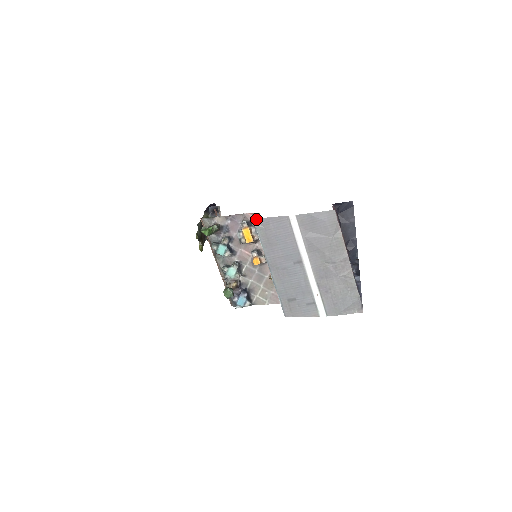
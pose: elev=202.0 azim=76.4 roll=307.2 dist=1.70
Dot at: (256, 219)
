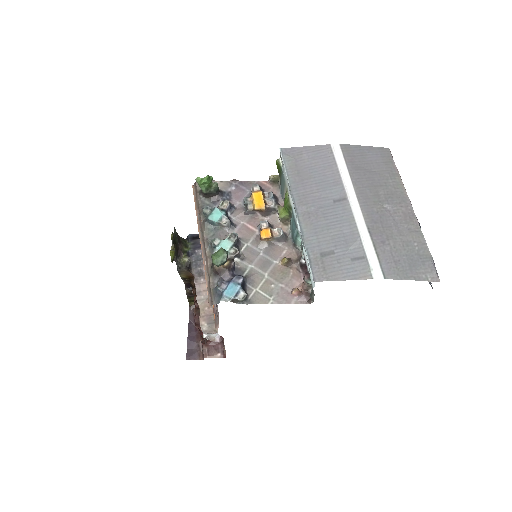
Dot at: (284, 149)
